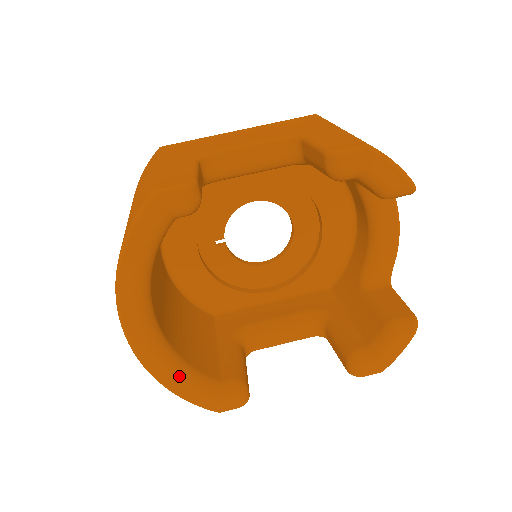
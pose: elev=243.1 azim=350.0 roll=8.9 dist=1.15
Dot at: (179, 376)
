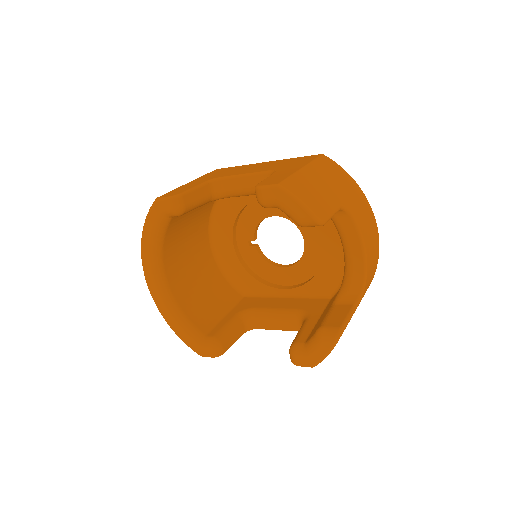
Dot at: (176, 321)
